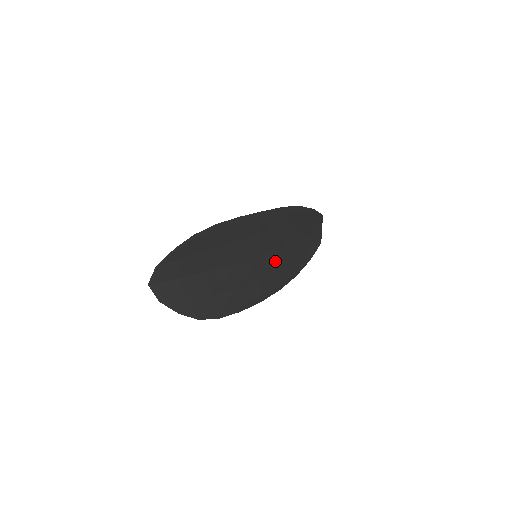
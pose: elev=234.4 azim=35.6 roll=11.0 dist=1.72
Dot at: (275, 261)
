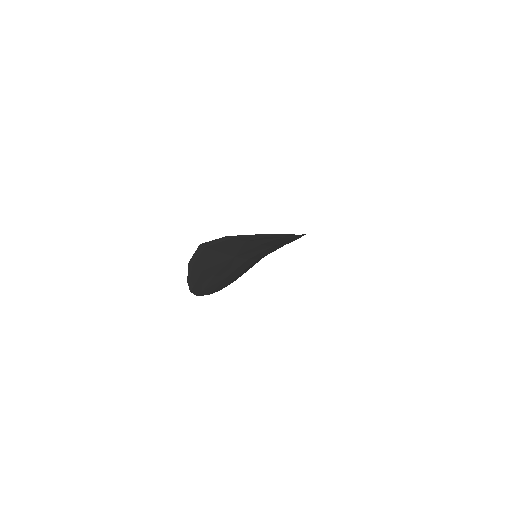
Dot at: (255, 263)
